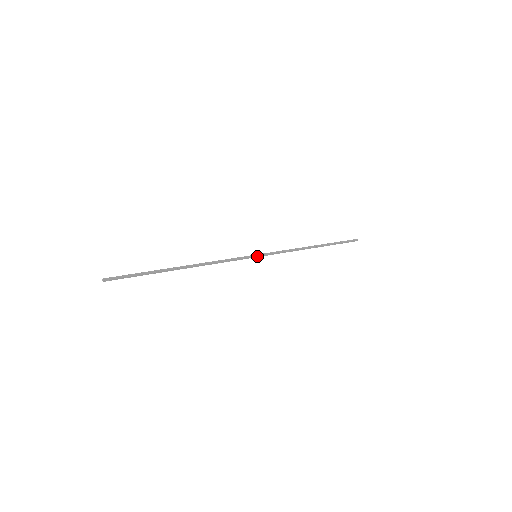
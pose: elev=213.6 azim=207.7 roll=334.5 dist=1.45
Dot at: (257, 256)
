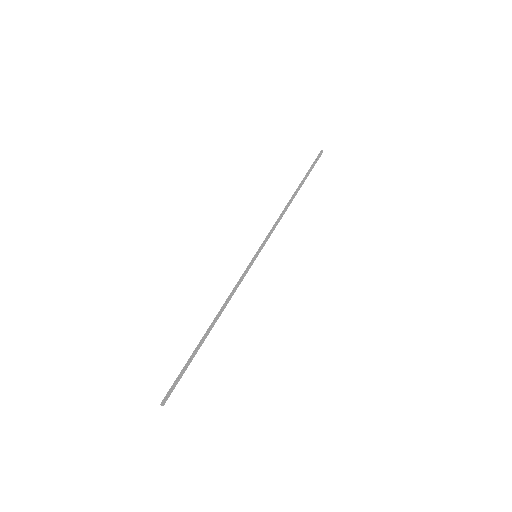
Dot at: (257, 255)
